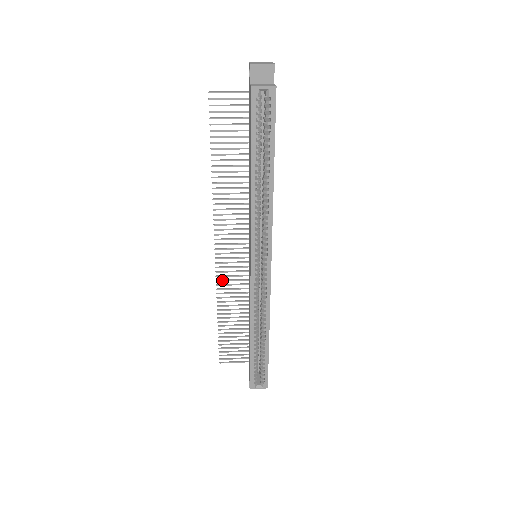
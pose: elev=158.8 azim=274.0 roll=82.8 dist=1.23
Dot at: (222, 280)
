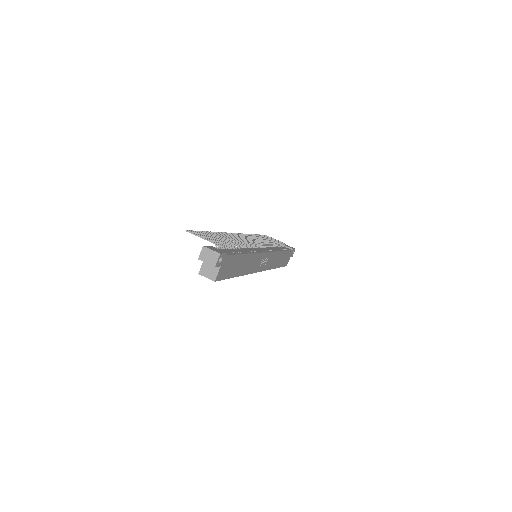
Dot at: occluded
